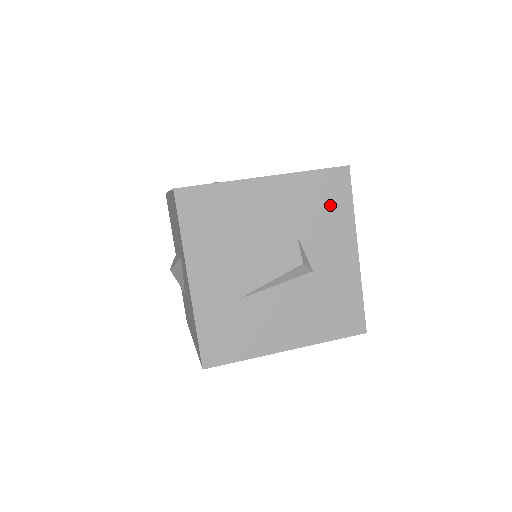
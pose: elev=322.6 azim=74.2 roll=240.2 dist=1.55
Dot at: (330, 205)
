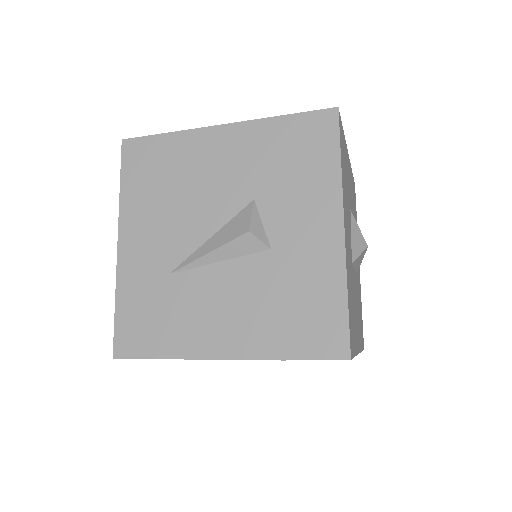
Dot at: (305, 159)
